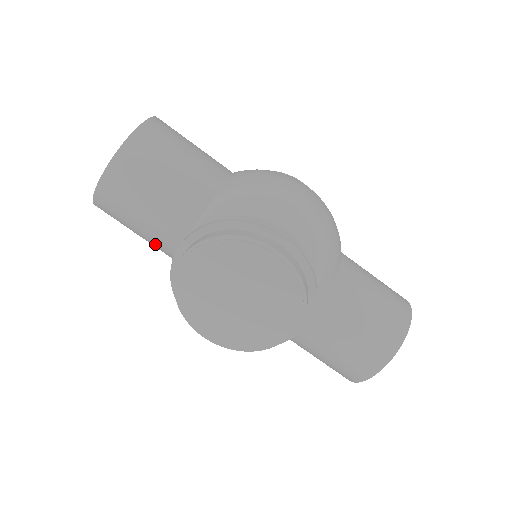
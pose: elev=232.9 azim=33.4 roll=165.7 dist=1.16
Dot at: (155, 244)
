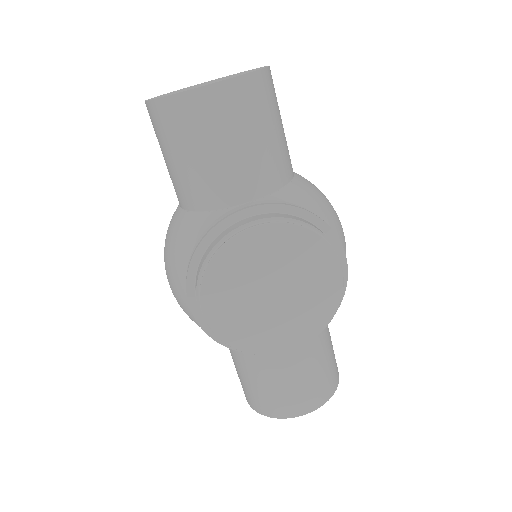
Dot at: (198, 186)
